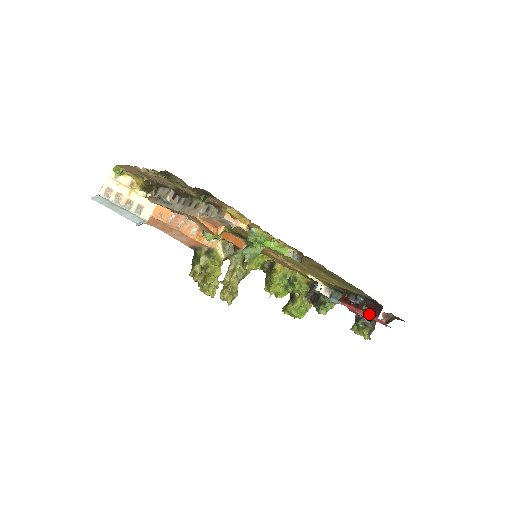
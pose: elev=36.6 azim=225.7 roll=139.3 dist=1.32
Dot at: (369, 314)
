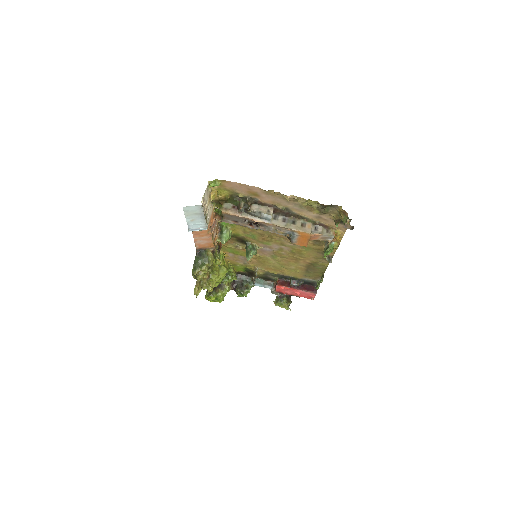
Dot at: (307, 292)
